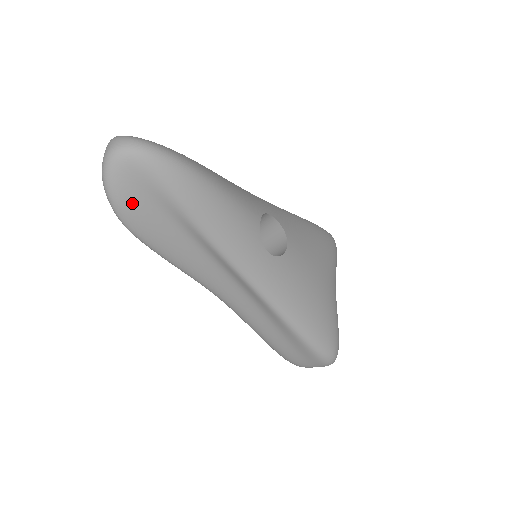
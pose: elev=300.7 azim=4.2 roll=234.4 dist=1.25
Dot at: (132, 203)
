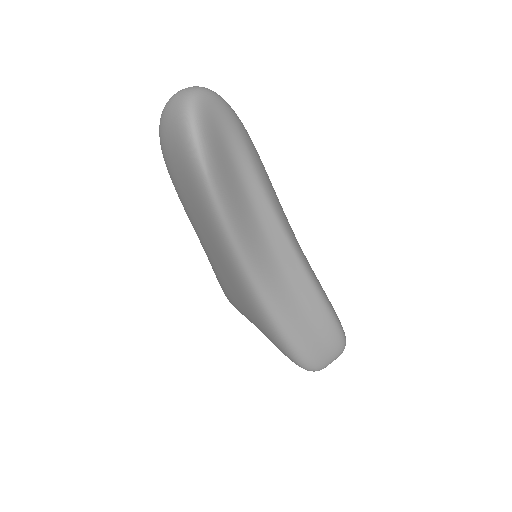
Dot at: (215, 145)
